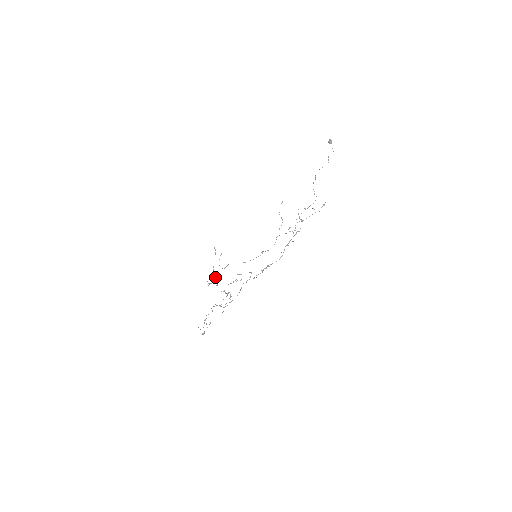
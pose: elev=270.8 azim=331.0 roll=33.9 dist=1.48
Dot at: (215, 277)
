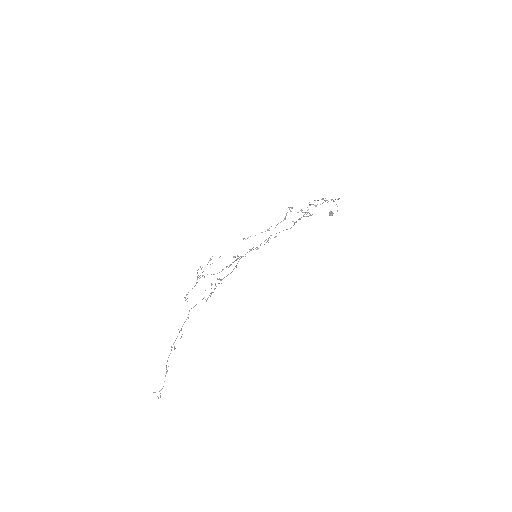
Dot at: occluded
